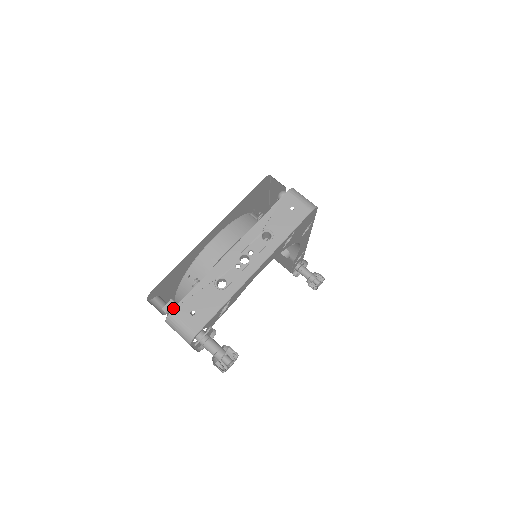
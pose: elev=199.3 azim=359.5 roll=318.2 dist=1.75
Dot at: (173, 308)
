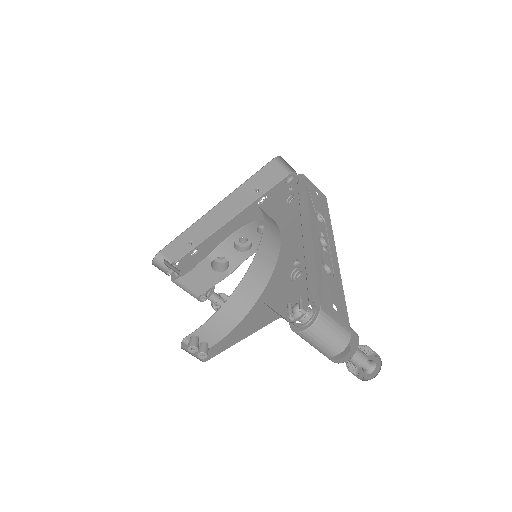
Dot at: (311, 306)
